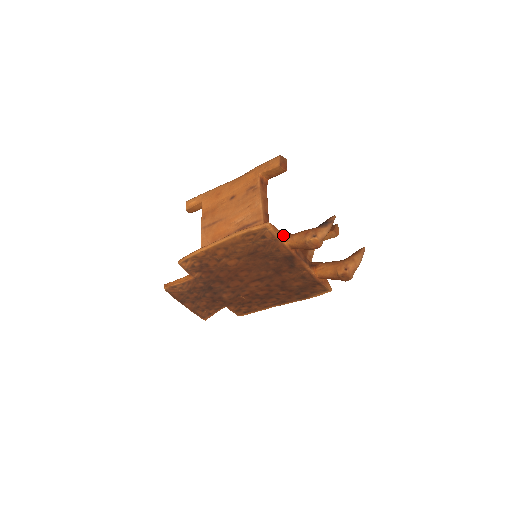
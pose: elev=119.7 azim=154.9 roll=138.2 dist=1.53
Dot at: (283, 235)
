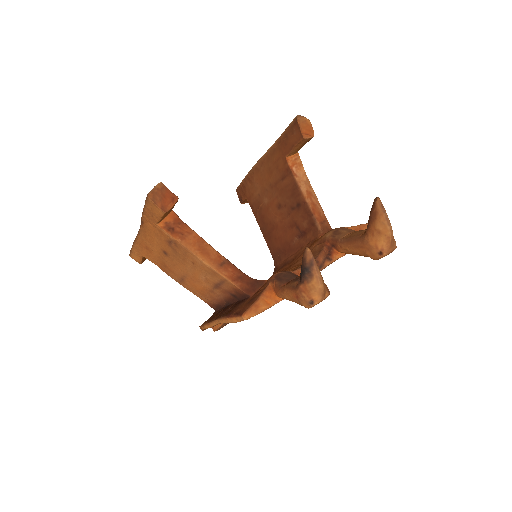
Dot at: (270, 294)
